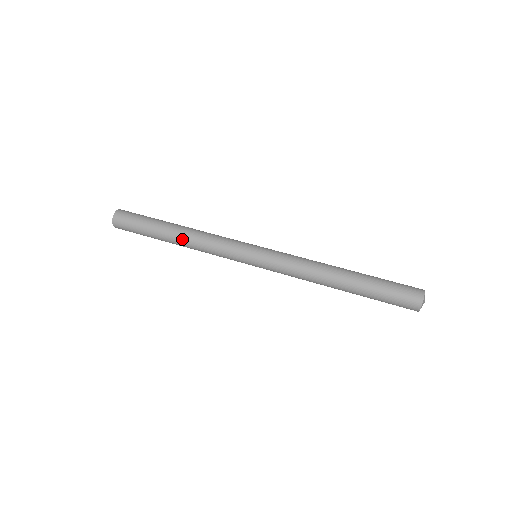
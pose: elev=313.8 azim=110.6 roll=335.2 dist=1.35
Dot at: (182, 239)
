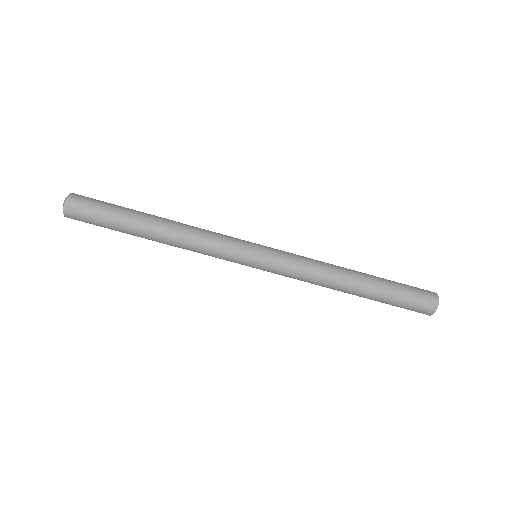
Dot at: (164, 242)
